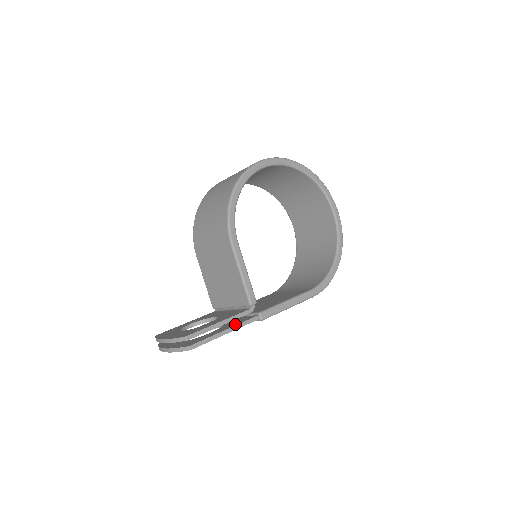
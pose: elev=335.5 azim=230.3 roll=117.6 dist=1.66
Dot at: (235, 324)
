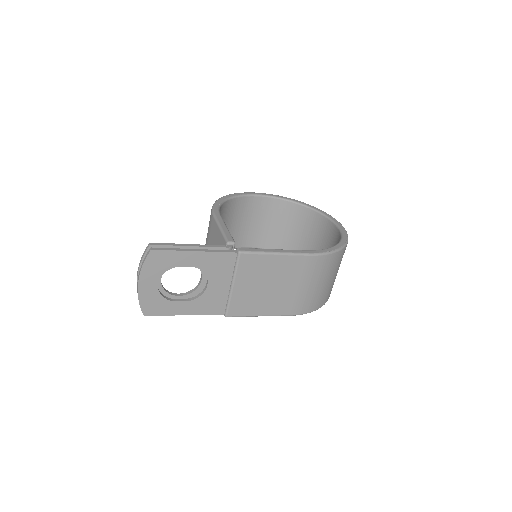
Dot at: (209, 253)
